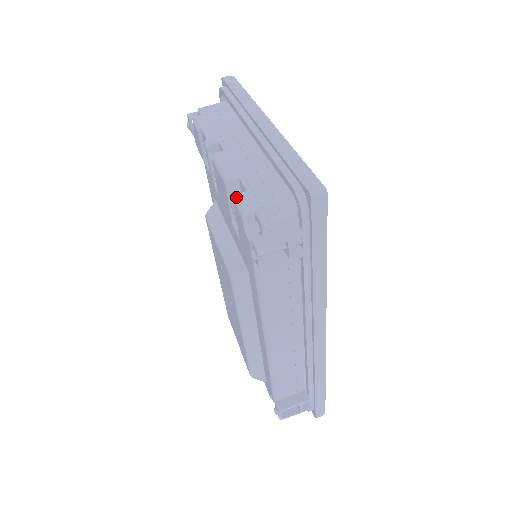
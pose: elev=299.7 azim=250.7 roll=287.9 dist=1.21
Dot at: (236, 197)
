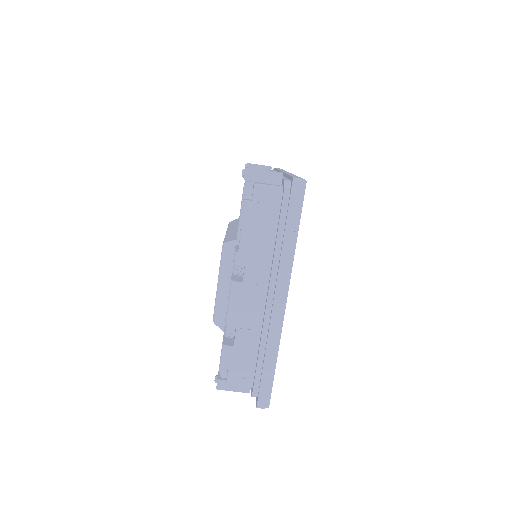
Dot at: (224, 348)
